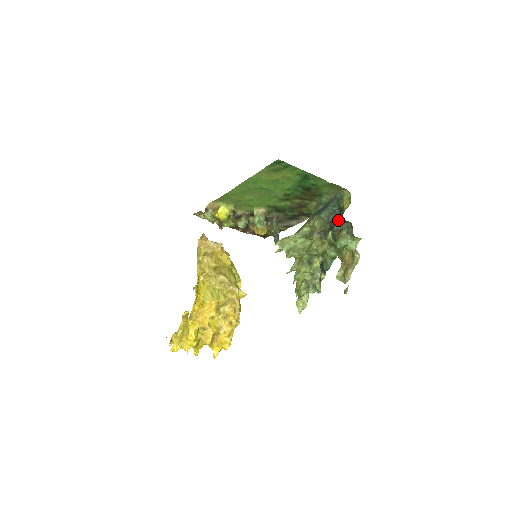
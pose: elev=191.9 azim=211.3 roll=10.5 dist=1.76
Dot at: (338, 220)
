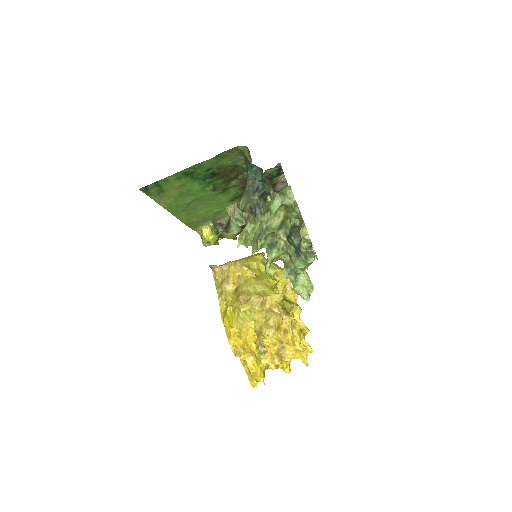
Dot at: occluded
